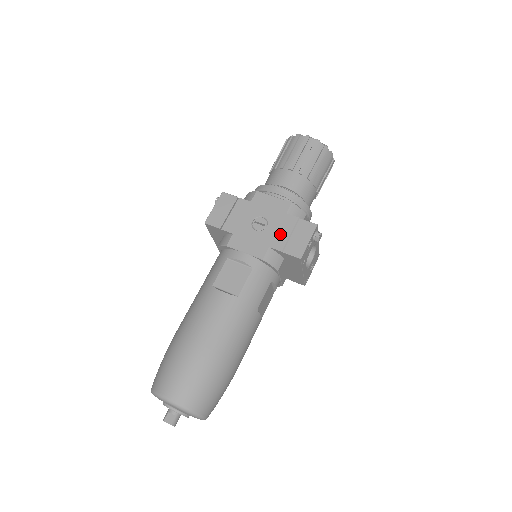
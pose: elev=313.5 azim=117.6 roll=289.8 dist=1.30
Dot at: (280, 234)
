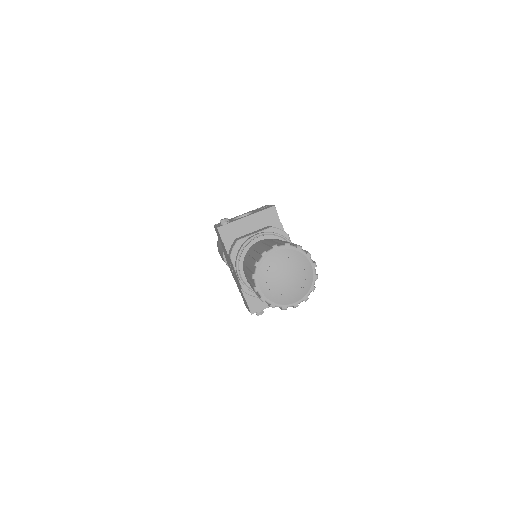
Dot at: occluded
